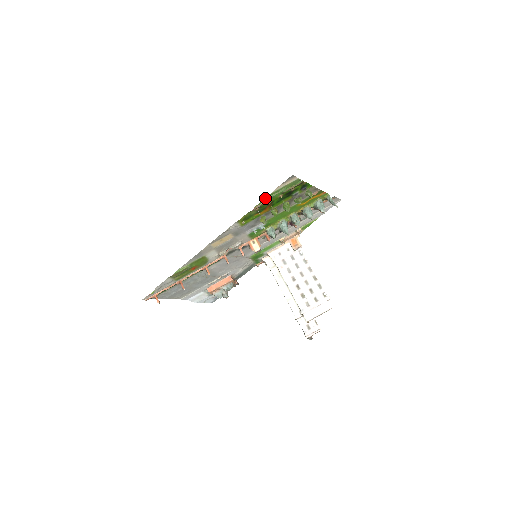
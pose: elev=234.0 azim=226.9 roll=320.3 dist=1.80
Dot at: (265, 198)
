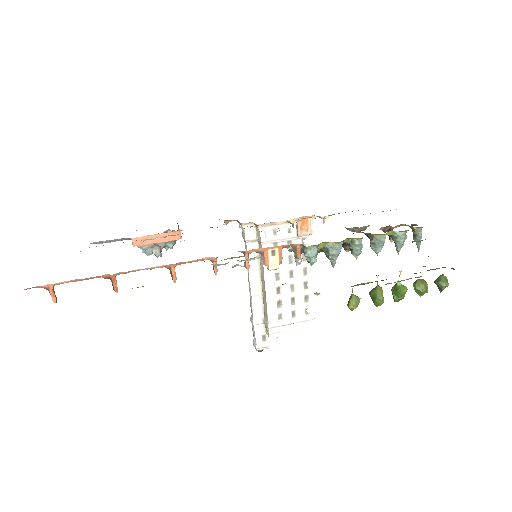
Dot at: (387, 283)
